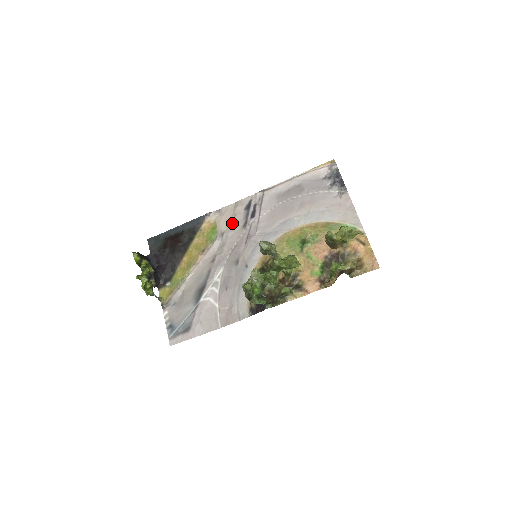
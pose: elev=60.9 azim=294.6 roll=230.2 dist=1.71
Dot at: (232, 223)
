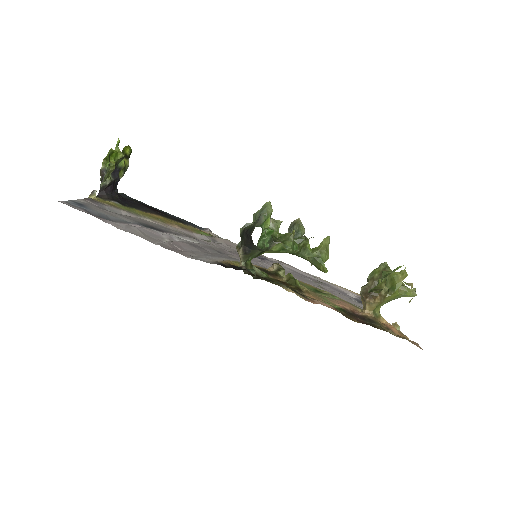
Dot at: (232, 246)
